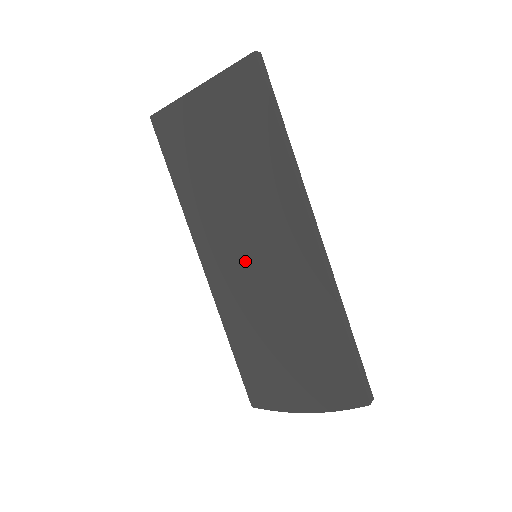
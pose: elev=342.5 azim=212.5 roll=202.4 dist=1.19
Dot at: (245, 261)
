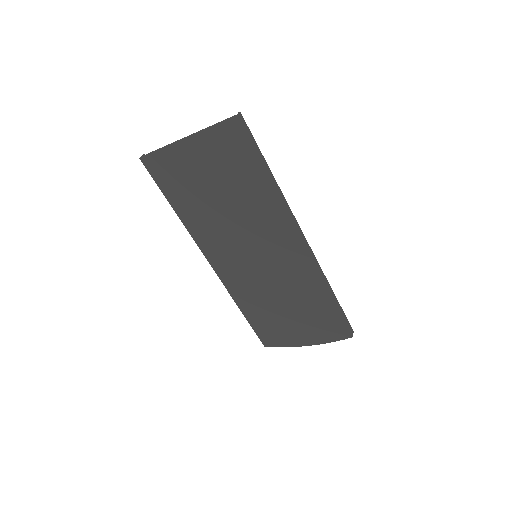
Dot at: (247, 260)
